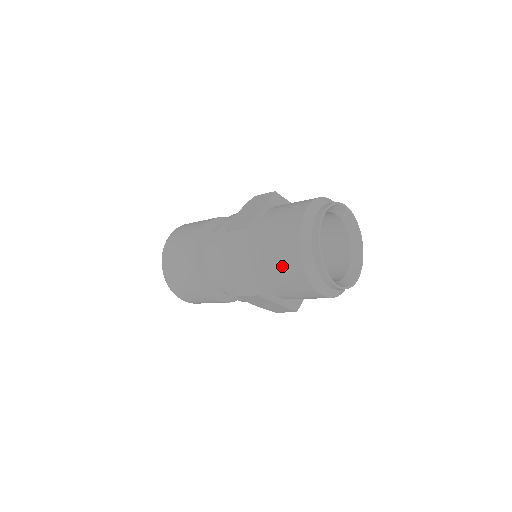
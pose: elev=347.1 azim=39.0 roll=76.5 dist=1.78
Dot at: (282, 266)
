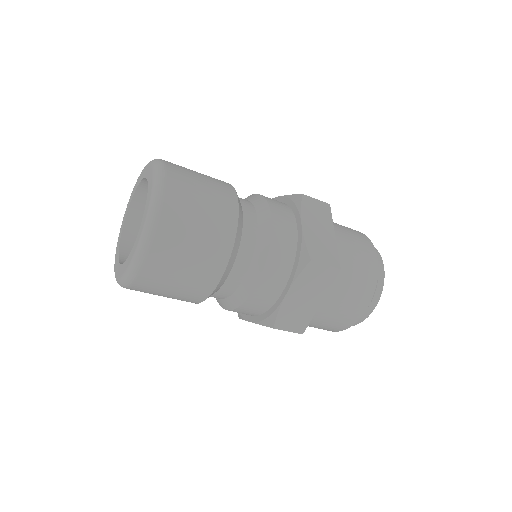
Dot at: (341, 312)
